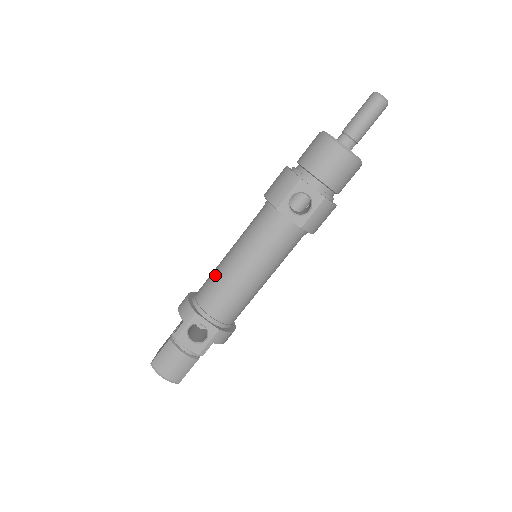
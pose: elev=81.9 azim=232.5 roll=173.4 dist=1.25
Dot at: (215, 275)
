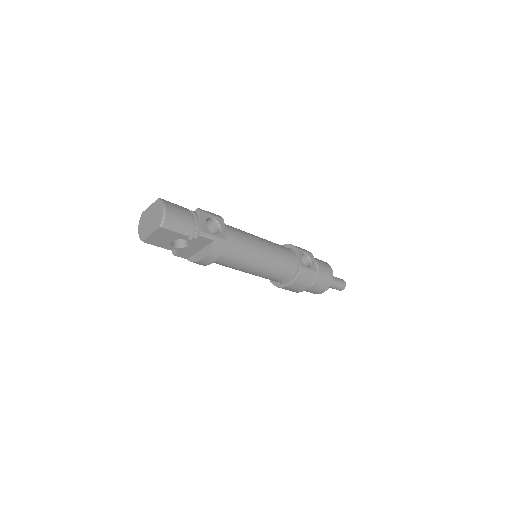
Dot at: (239, 229)
